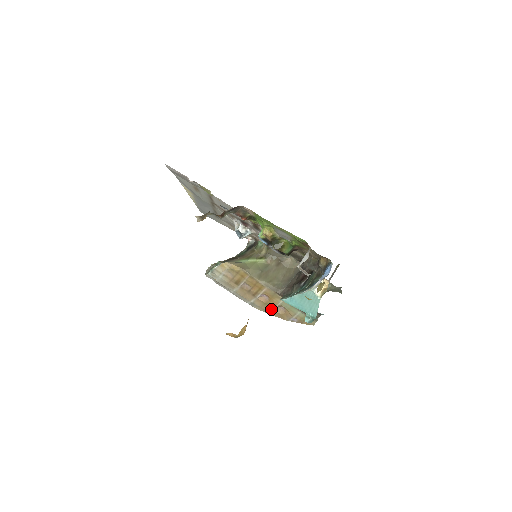
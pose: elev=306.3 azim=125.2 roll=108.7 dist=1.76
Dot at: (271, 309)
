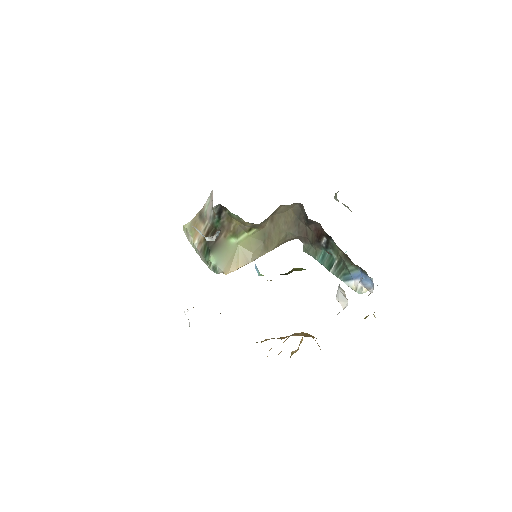
Dot at: occluded
